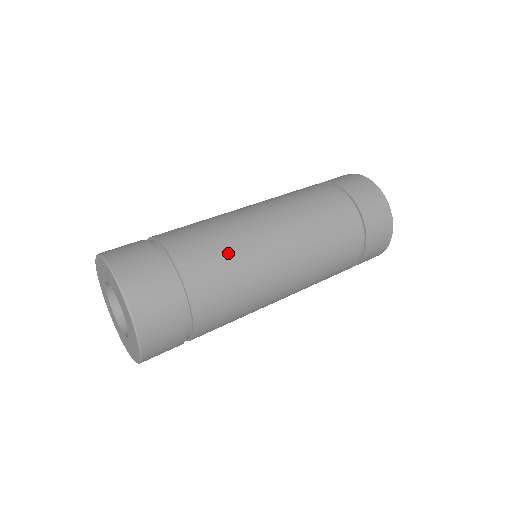
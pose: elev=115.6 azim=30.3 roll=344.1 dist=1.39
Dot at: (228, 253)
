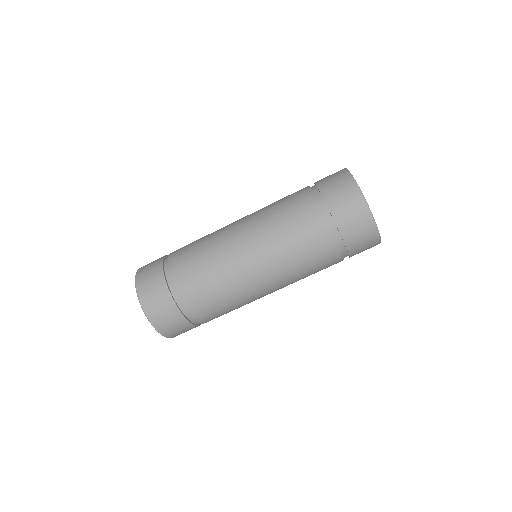
Dot at: (217, 287)
